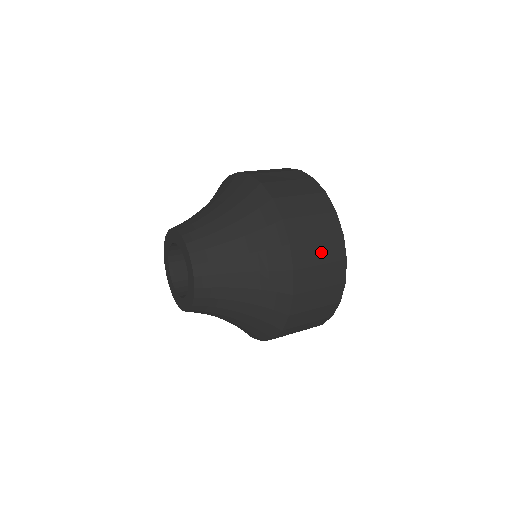
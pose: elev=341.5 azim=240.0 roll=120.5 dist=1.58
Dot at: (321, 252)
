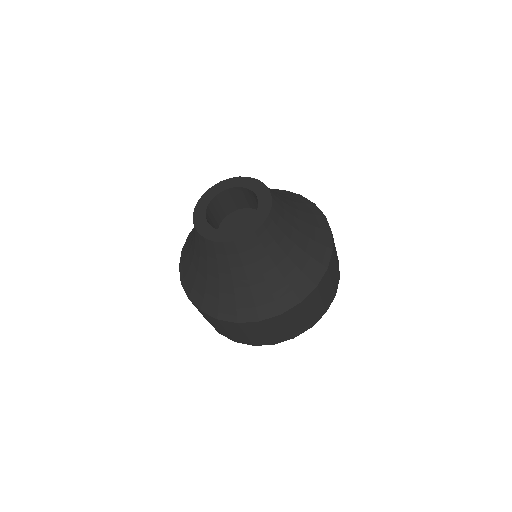
Dot at: occluded
